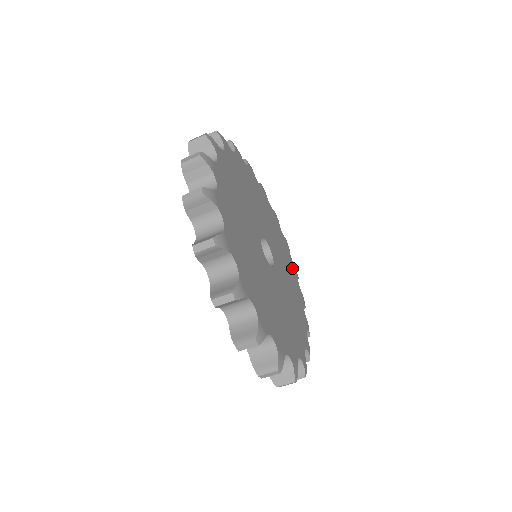
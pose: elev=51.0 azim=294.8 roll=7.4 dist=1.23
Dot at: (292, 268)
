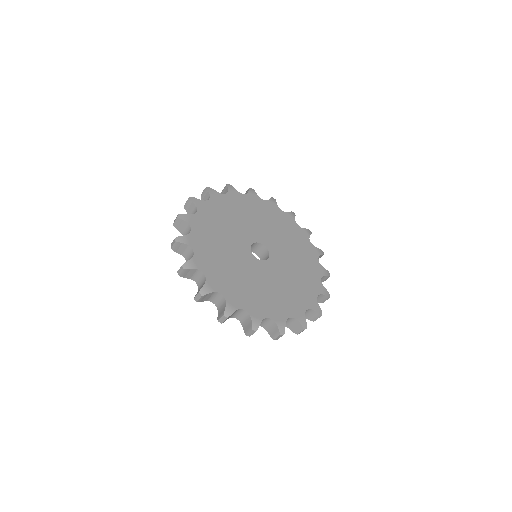
Dot at: (313, 283)
